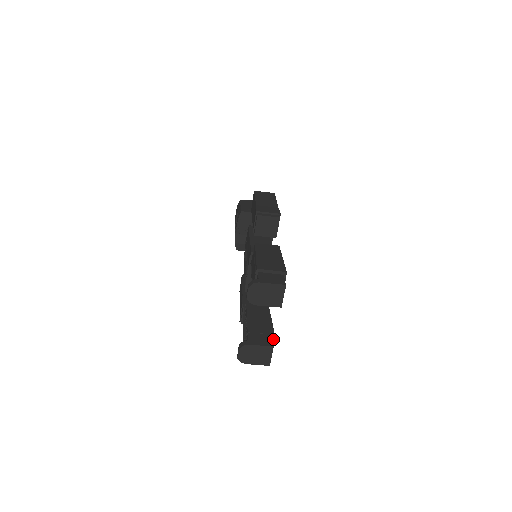
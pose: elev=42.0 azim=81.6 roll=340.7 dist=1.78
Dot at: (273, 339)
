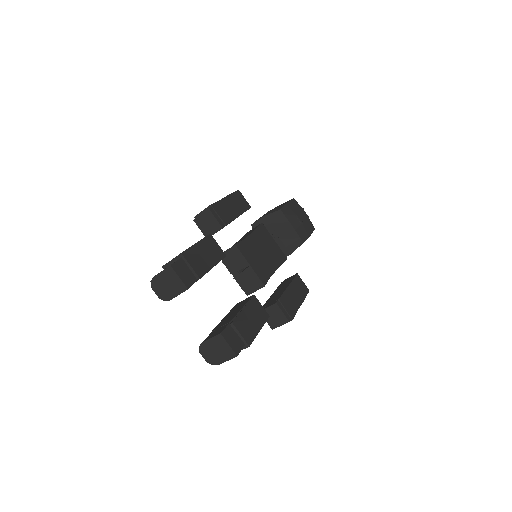
Dot at: (234, 327)
